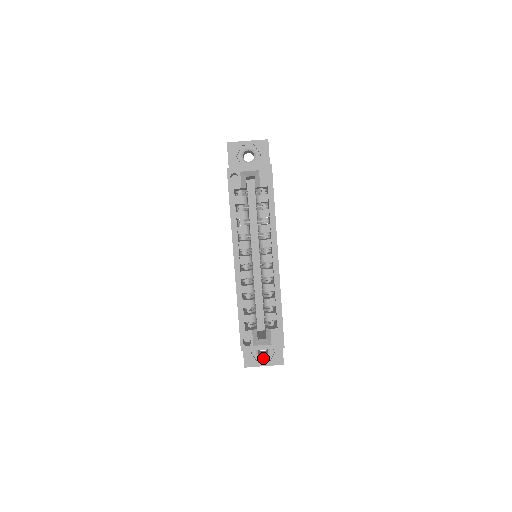
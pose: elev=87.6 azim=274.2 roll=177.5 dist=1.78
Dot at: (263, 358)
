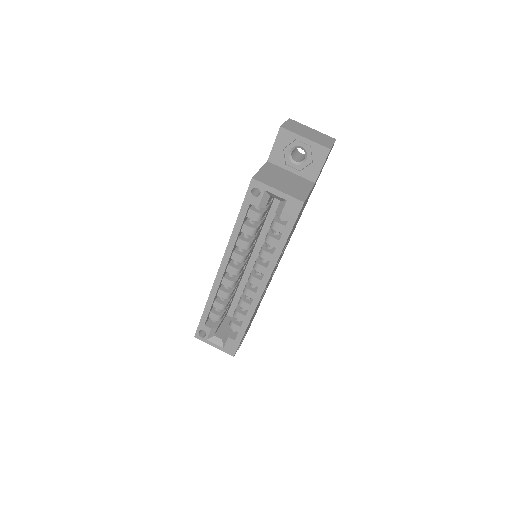
Dot at: occluded
